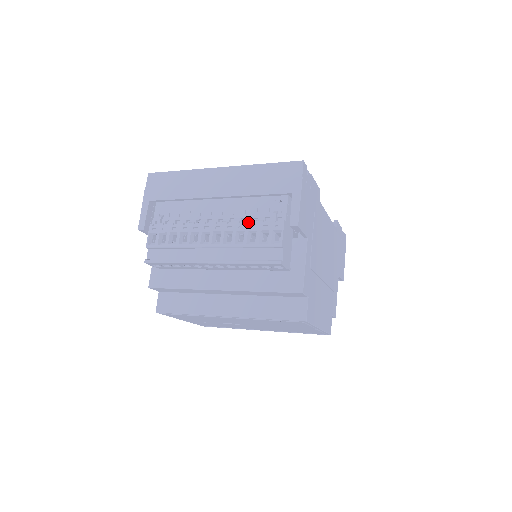
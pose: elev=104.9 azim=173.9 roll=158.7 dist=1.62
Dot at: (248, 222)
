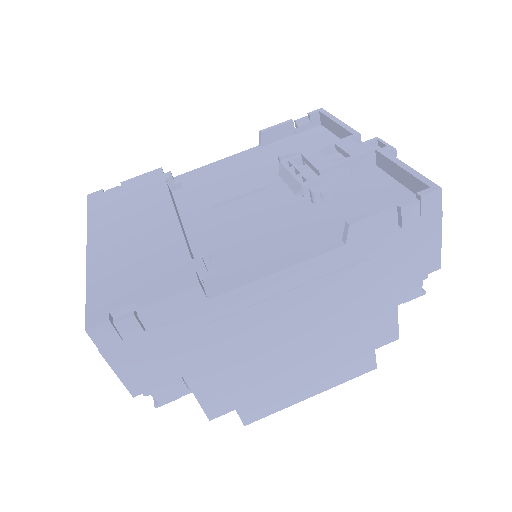
Dot at: occluded
